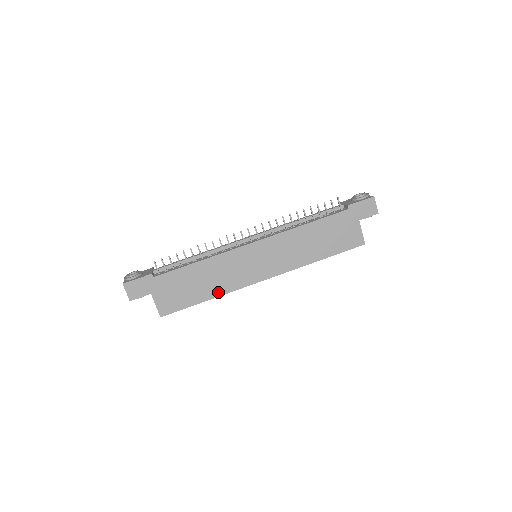
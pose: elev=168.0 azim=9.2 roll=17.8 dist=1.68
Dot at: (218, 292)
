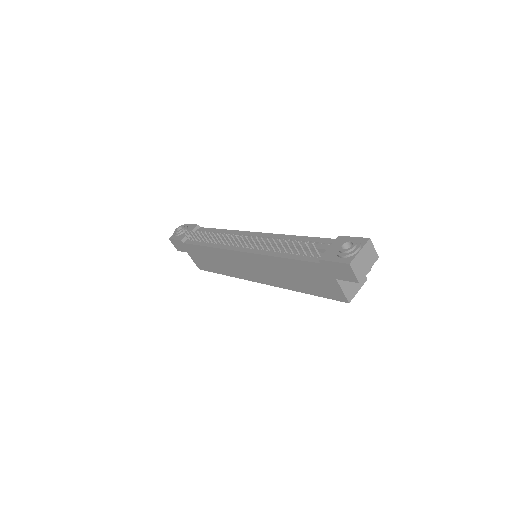
Dot at: (228, 273)
